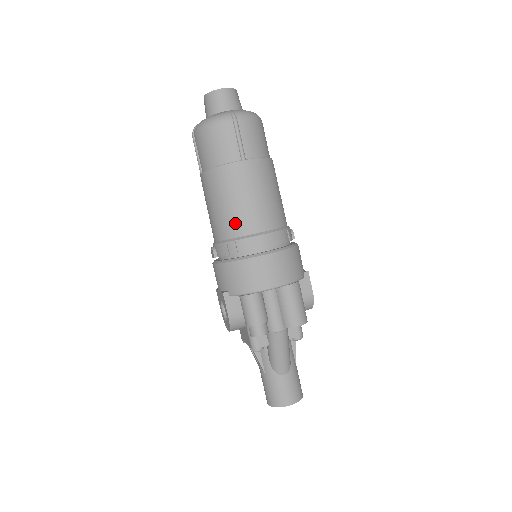
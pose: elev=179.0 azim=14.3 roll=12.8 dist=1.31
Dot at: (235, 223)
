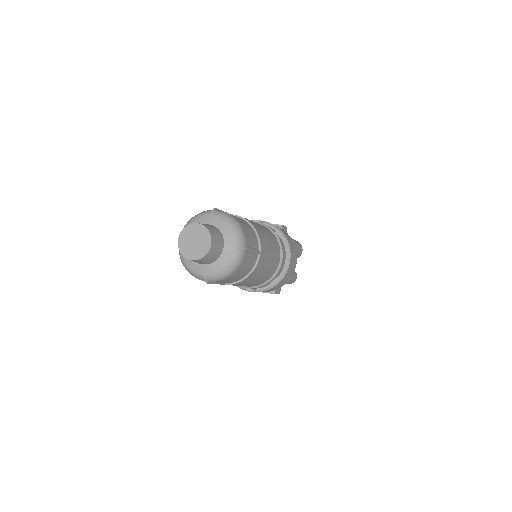
Dot at: (270, 274)
